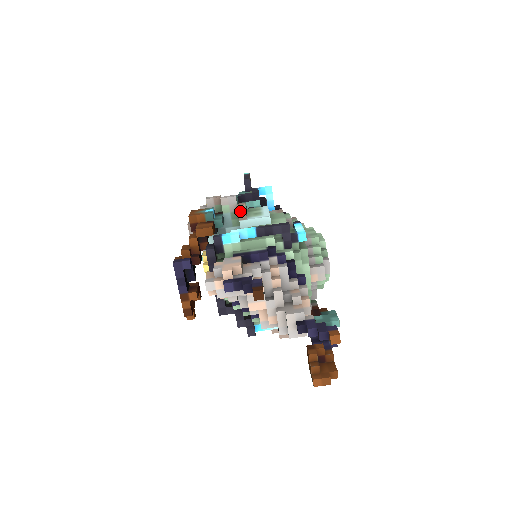
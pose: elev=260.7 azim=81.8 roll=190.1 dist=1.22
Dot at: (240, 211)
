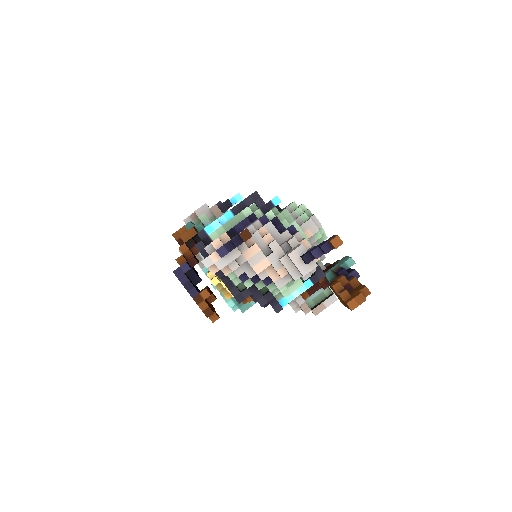
Dot at: (215, 212)
